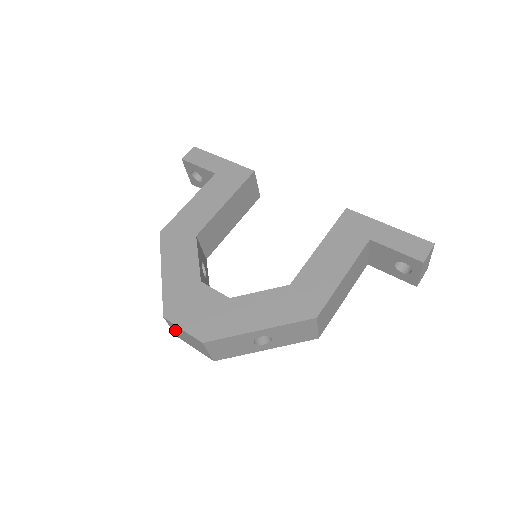
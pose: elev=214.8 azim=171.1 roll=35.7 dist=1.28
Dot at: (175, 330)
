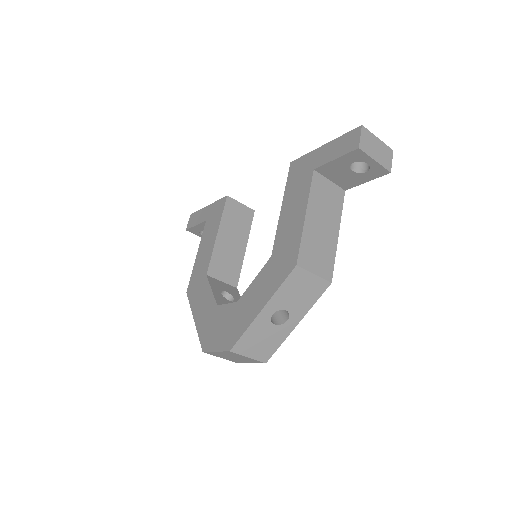
Dot at: (223, 357)
